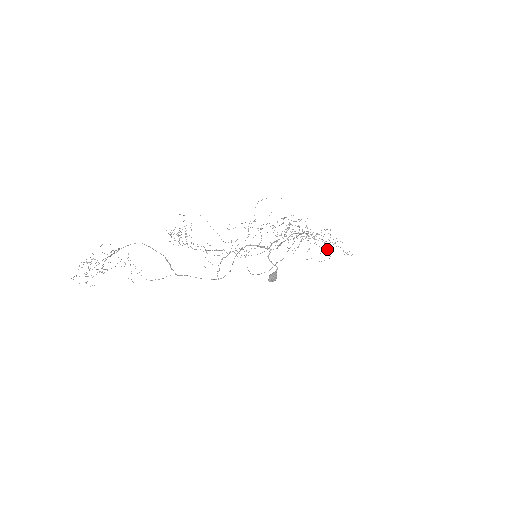
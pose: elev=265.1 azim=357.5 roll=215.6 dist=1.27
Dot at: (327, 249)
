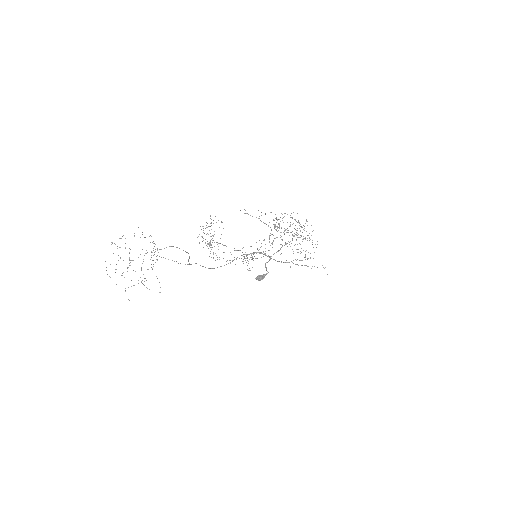
Dot at: (302, 241)
